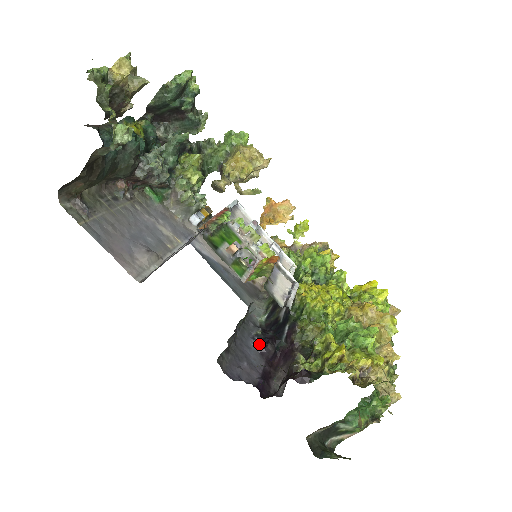
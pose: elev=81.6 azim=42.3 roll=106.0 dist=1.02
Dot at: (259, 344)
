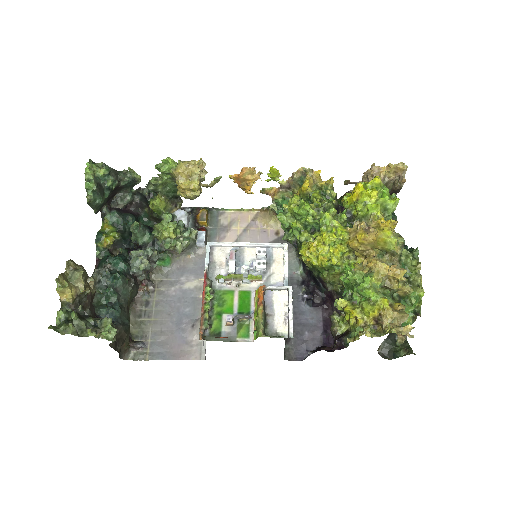
Dot at: (308, 303)
